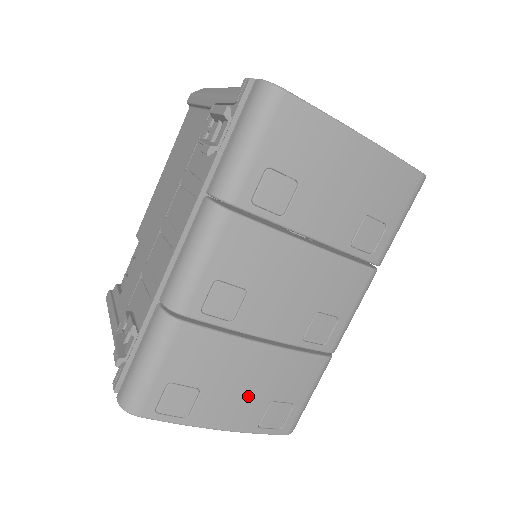
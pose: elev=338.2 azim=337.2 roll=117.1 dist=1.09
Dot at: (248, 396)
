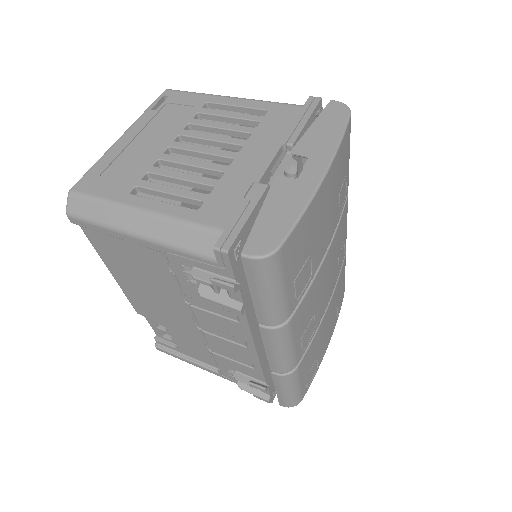
Dot at: (331, 323)
